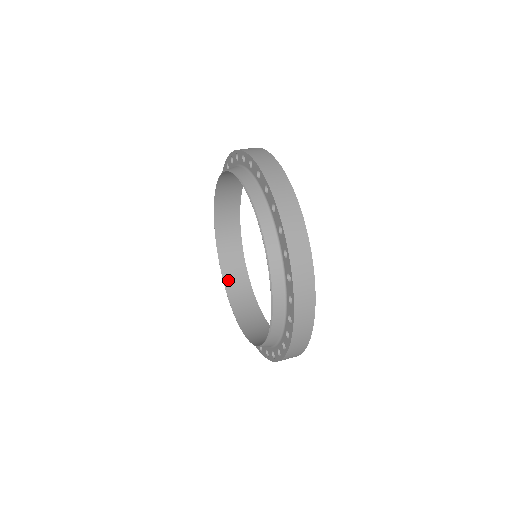
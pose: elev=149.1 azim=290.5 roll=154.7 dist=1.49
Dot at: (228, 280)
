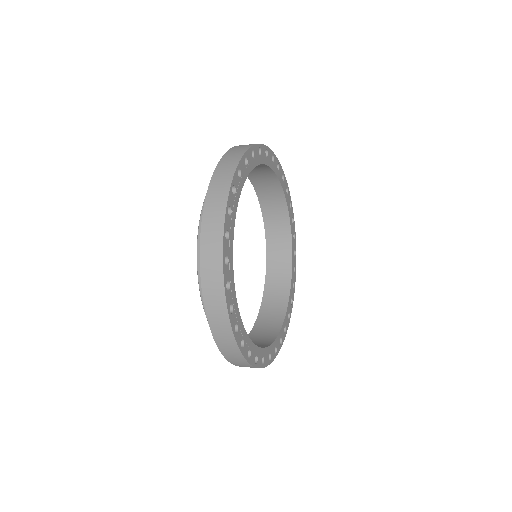
Dot at: occluded
